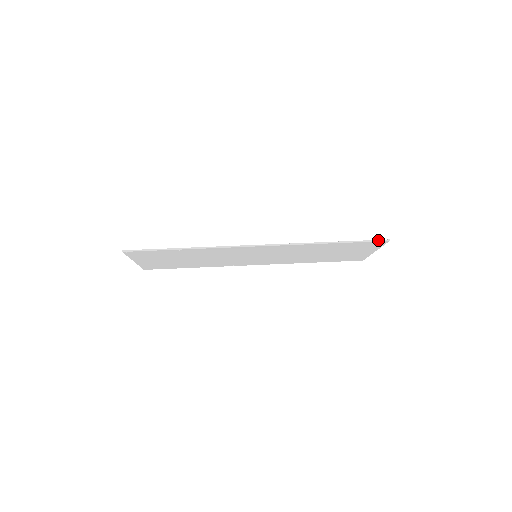
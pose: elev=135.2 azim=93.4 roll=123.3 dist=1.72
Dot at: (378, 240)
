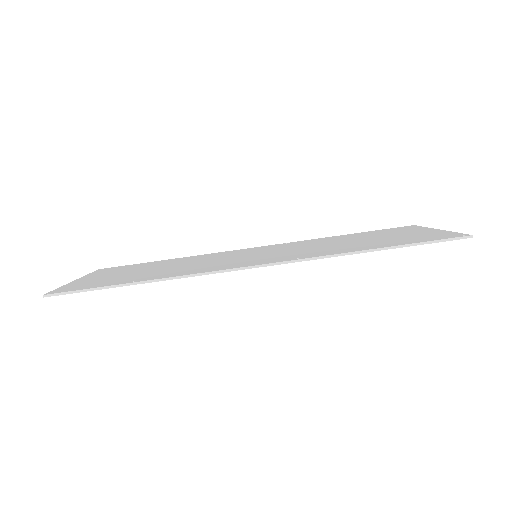
Dot at: (453, 238)
